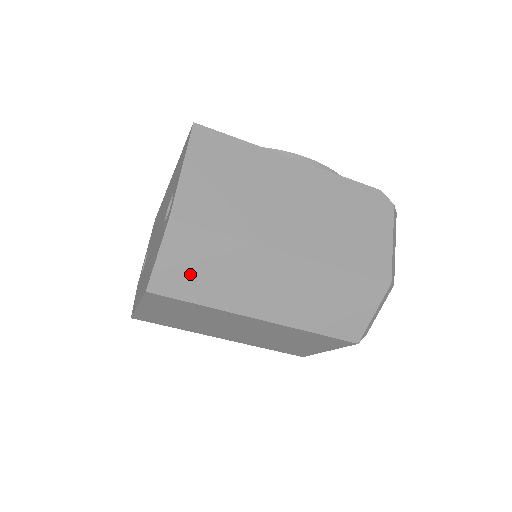
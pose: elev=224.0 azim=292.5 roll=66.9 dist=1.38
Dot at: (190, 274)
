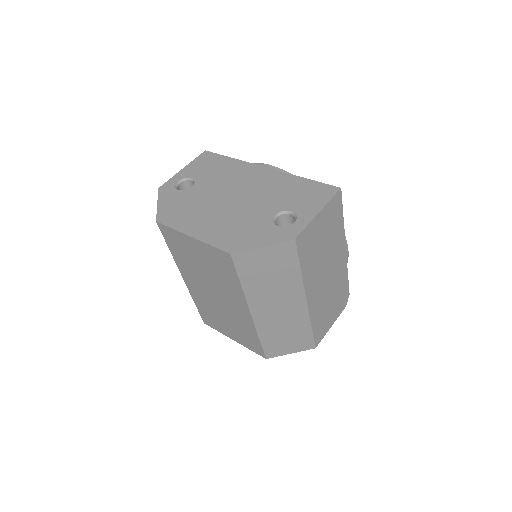
Dot at: (261, 268)
